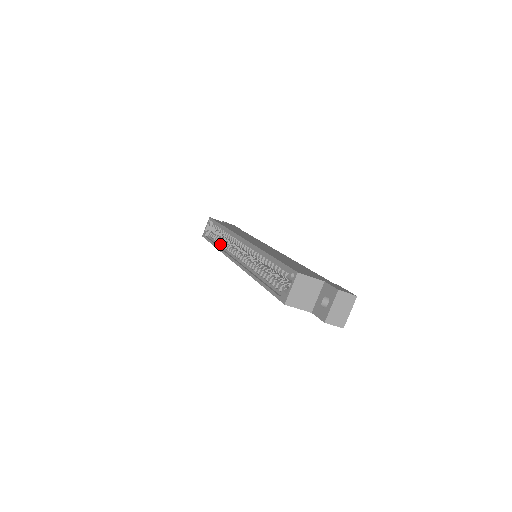
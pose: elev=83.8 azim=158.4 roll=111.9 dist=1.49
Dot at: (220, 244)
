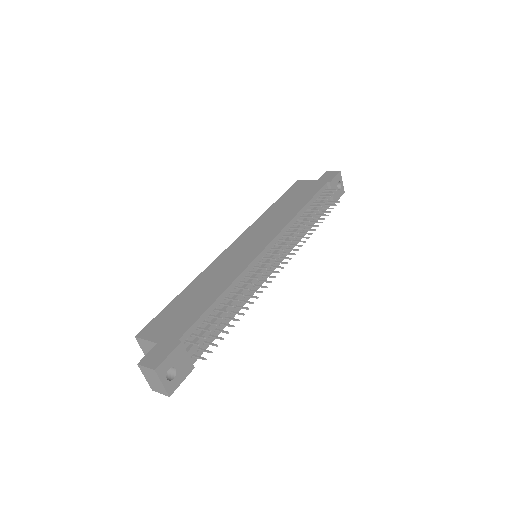
Dot at: occluded
